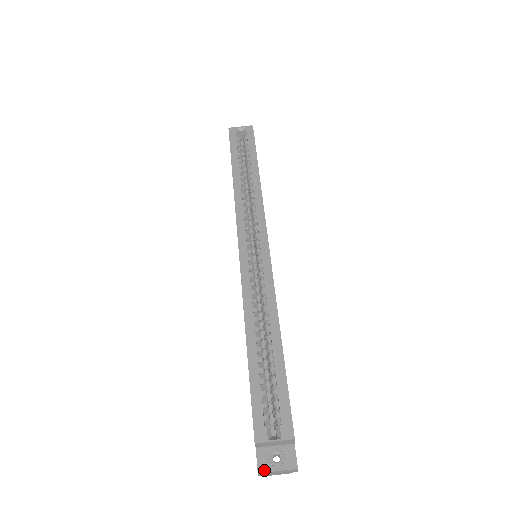
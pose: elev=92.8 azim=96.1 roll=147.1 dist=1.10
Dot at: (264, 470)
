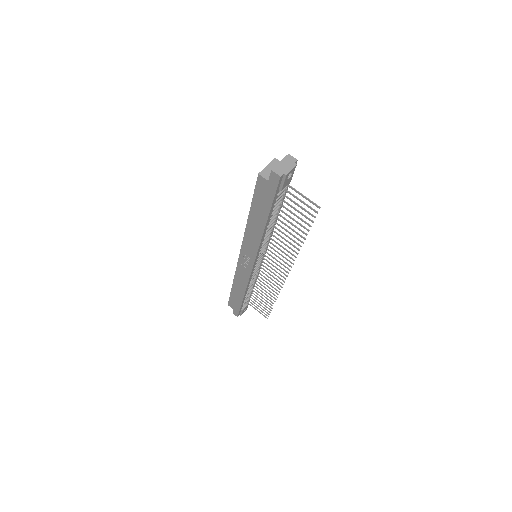
Dot at: (274, 168)
